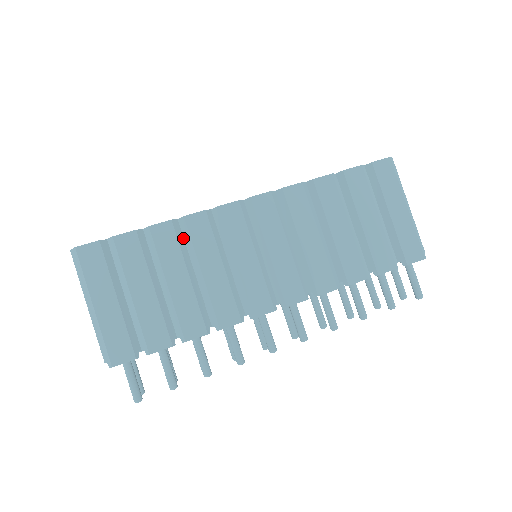
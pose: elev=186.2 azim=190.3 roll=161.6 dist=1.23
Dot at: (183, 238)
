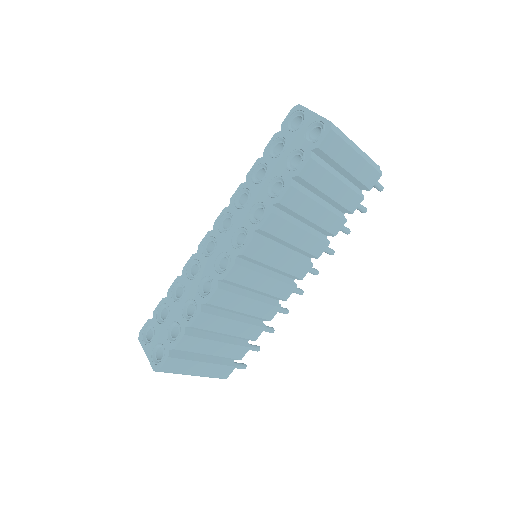
Dot at: (214, 308)
